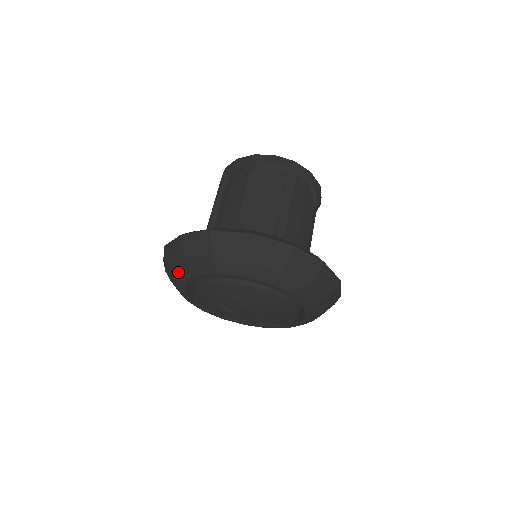
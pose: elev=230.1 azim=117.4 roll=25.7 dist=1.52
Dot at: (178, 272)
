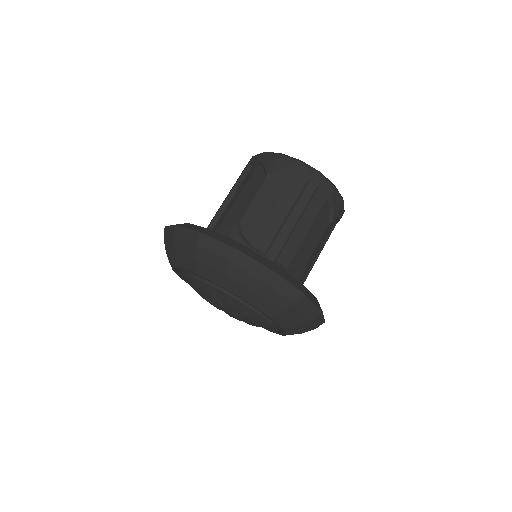
Dot at: (169, 256)
